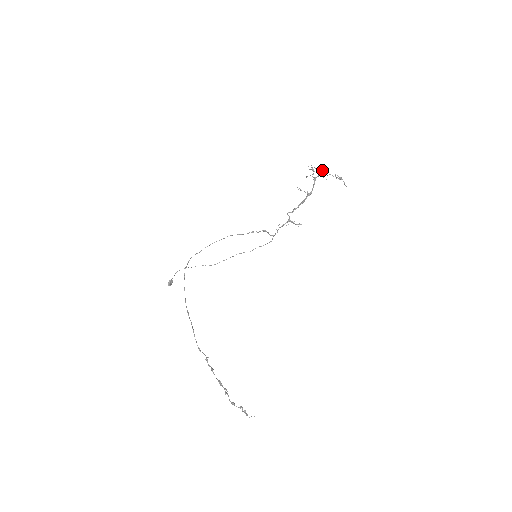
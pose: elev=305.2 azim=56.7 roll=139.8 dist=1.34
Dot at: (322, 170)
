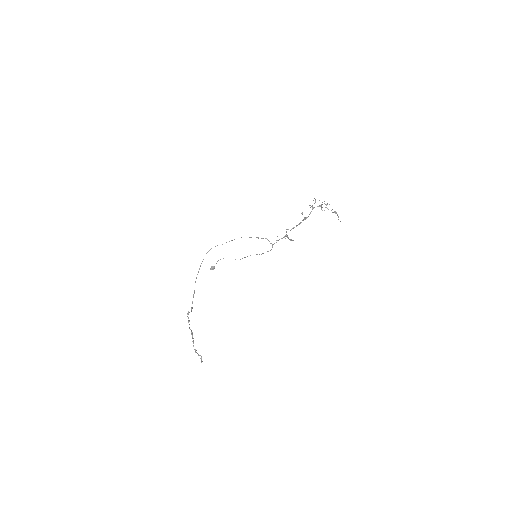
Dot at: (327, 204)
